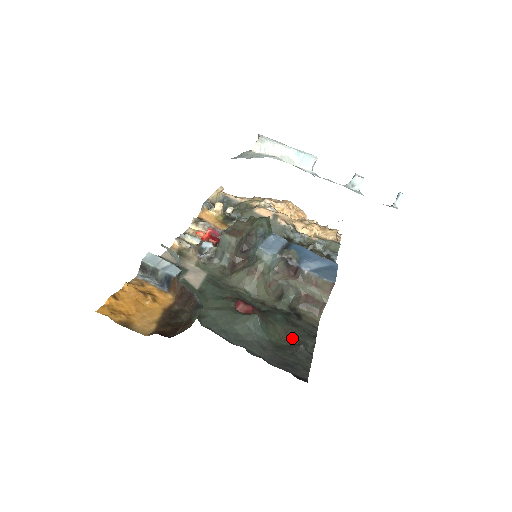
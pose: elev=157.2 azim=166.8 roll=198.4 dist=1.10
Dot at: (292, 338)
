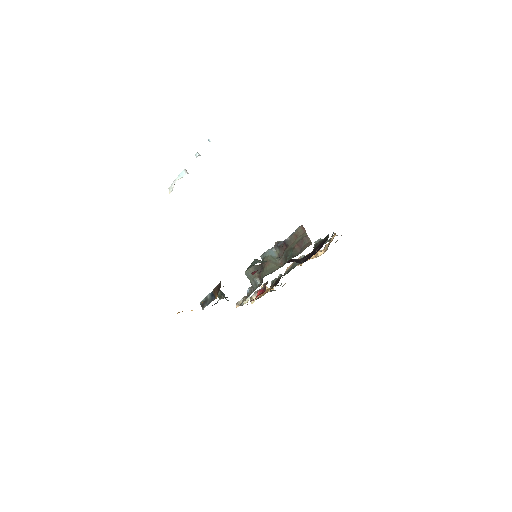
Dot at: occluded
